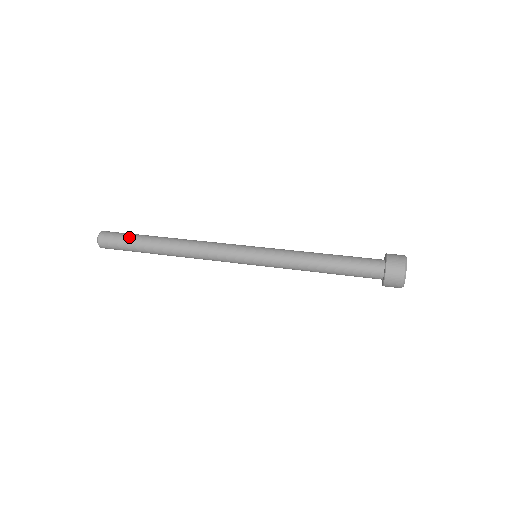
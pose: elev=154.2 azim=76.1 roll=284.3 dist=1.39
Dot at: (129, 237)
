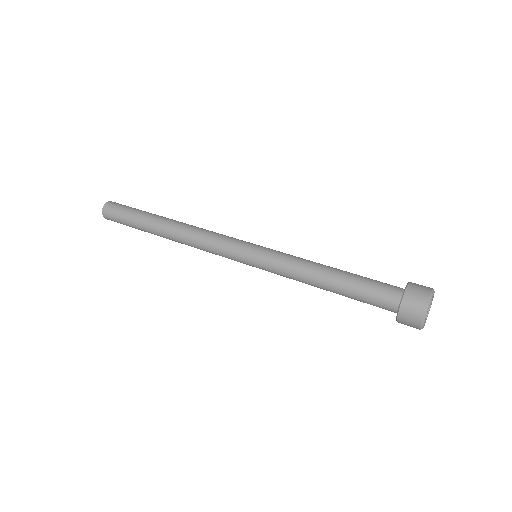
Dot at: (128, 218)
